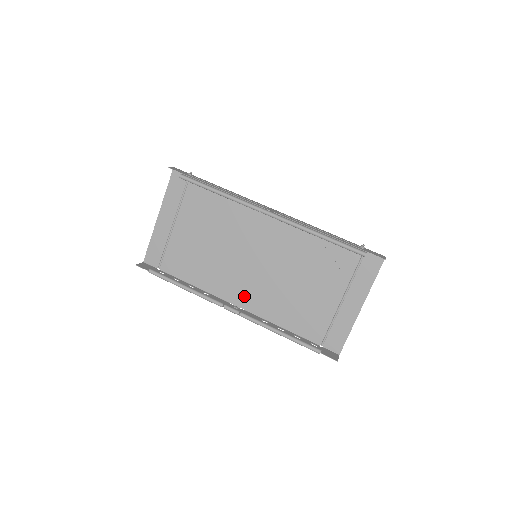
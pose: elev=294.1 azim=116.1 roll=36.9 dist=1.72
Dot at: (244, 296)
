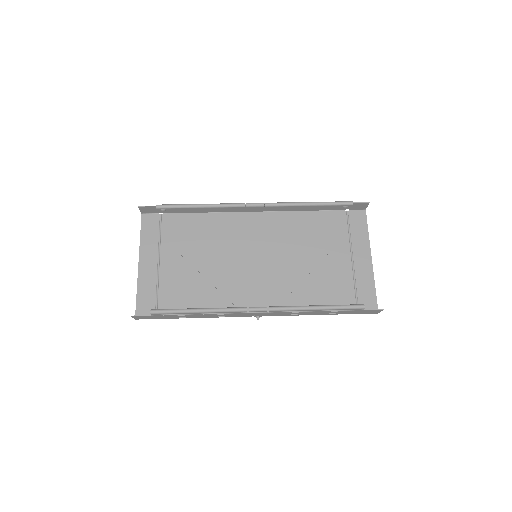
Dot at: (261, 301)
